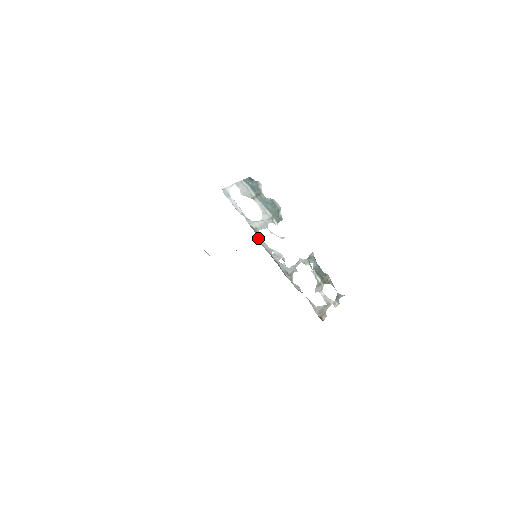
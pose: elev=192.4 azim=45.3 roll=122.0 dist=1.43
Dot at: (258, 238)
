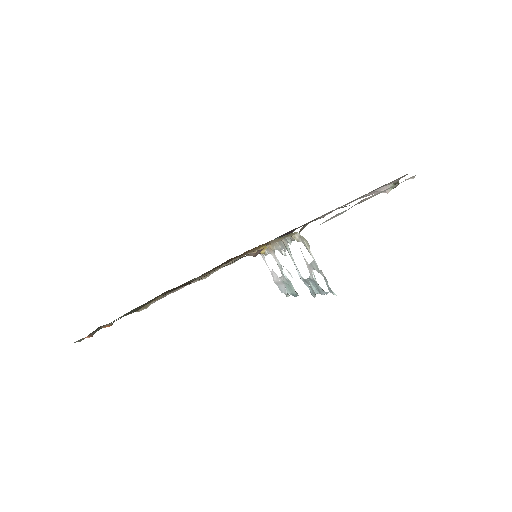
Dot at: occluded
